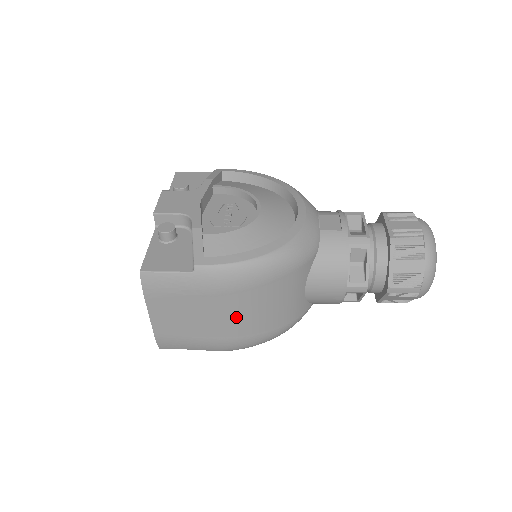
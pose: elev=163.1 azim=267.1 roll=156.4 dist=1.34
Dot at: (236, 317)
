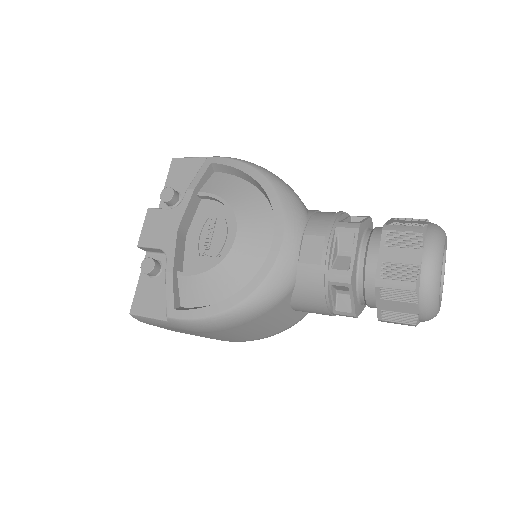
Dot at: (226, 337)
